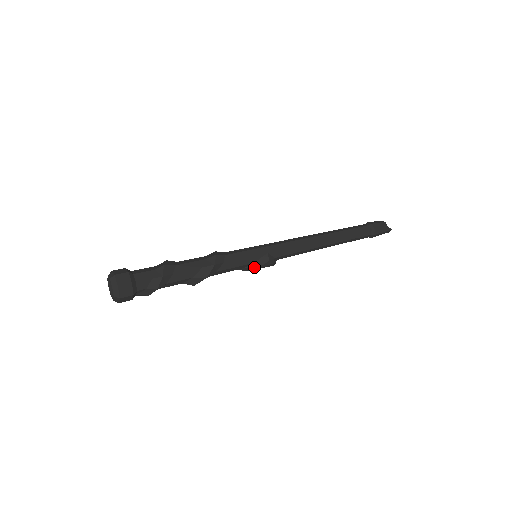
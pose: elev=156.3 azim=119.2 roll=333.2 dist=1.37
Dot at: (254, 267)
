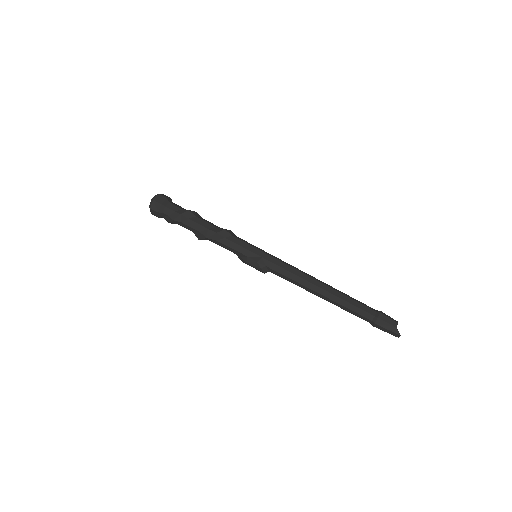
Dot at: (246, 260)
